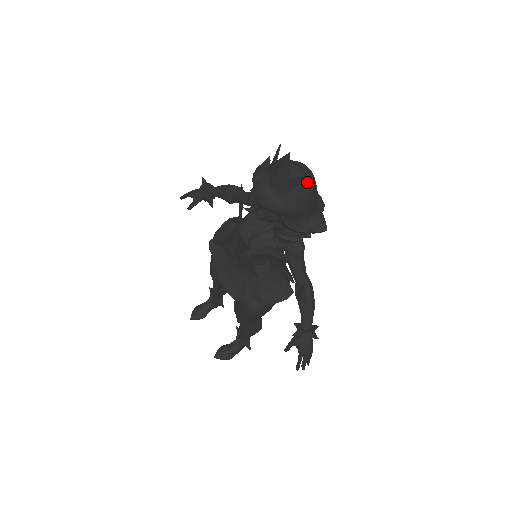
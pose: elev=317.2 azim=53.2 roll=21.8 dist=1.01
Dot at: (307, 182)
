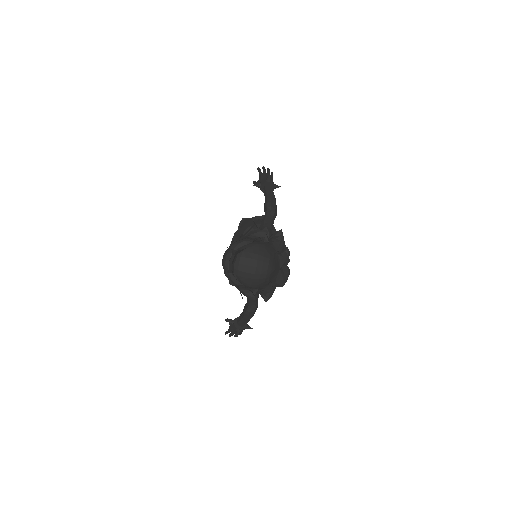
Dot at: (254, 278)
